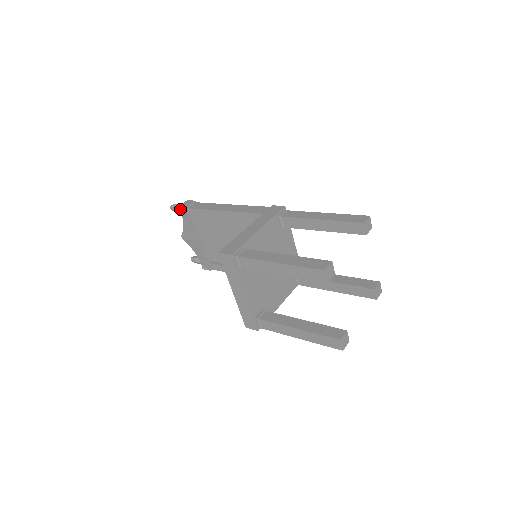
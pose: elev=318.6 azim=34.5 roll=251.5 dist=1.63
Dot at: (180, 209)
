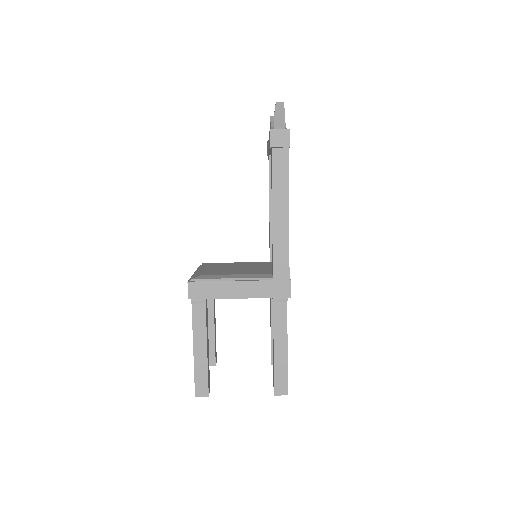
Dot at: (271, 132)
